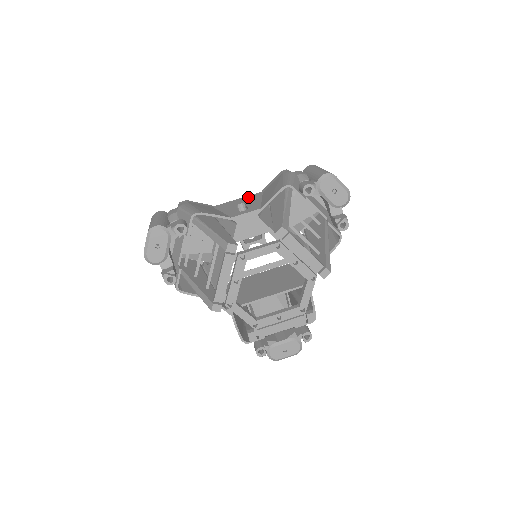
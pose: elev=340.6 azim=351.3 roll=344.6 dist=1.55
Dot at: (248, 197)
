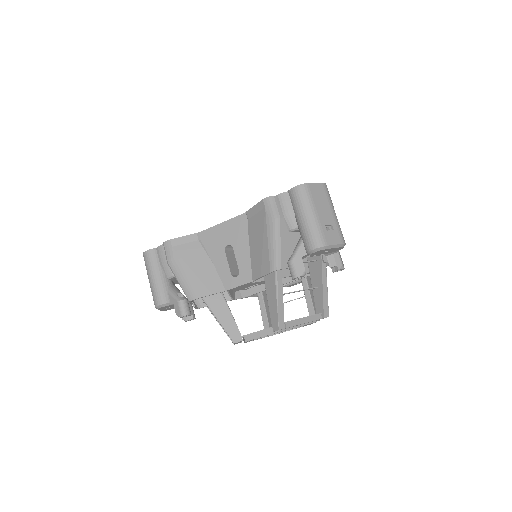
Dot at: (233, 226)
